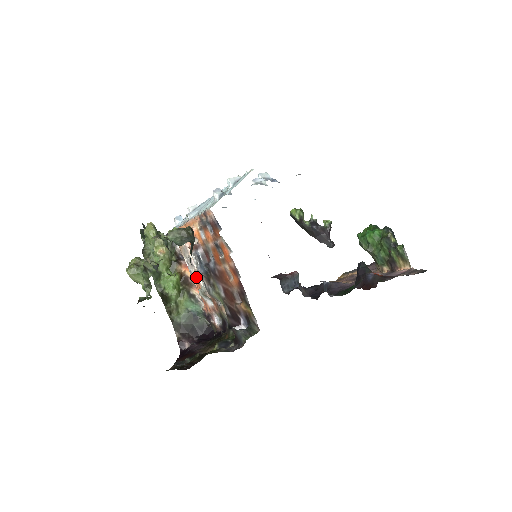
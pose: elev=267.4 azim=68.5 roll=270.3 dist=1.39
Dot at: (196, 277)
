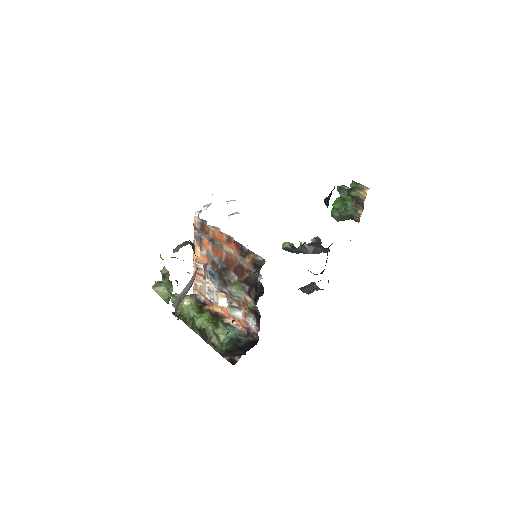
Dot at: (221, 302)
